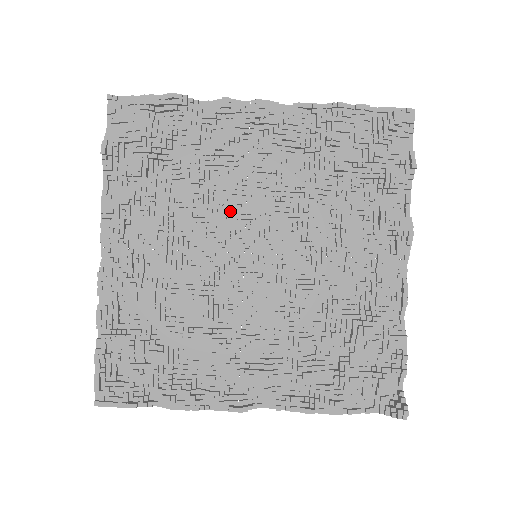
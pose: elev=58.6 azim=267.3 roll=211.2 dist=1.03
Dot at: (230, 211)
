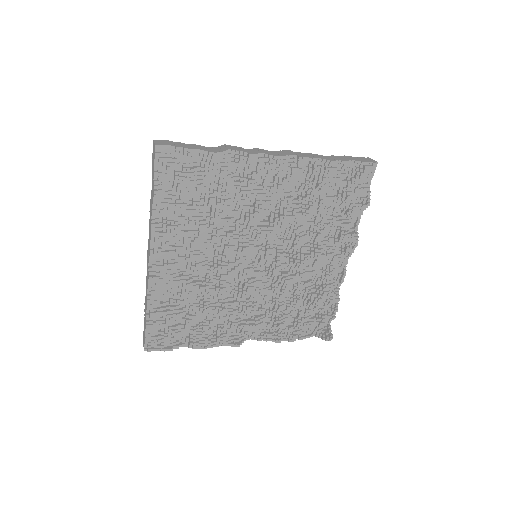
Dot at: (245, 233)
